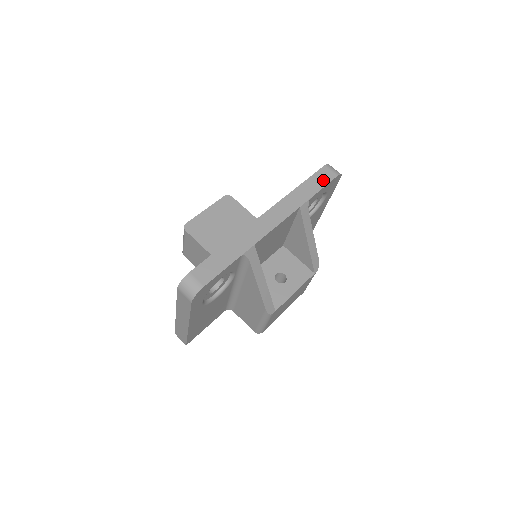
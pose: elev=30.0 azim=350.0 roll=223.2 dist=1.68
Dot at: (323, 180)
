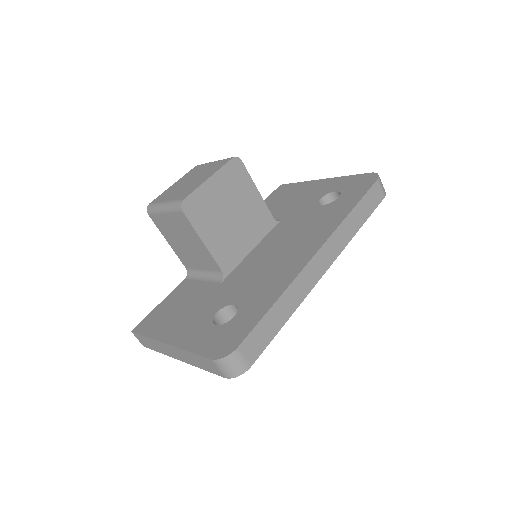
Dot at: (373, 203)
